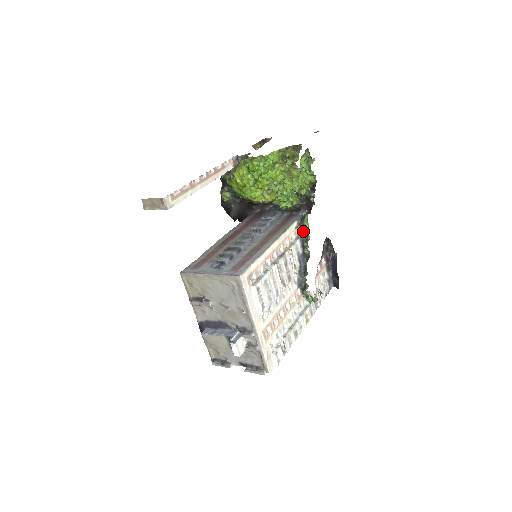
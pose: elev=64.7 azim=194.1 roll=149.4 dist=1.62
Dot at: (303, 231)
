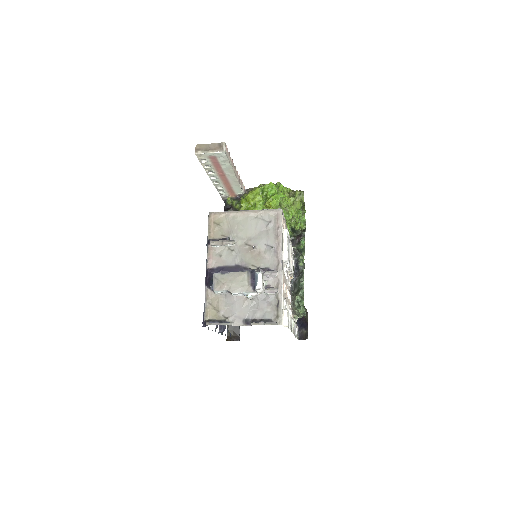
Dot at: (300, 247)
